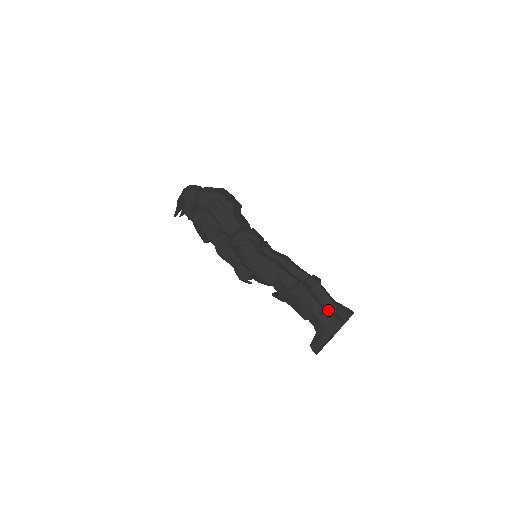
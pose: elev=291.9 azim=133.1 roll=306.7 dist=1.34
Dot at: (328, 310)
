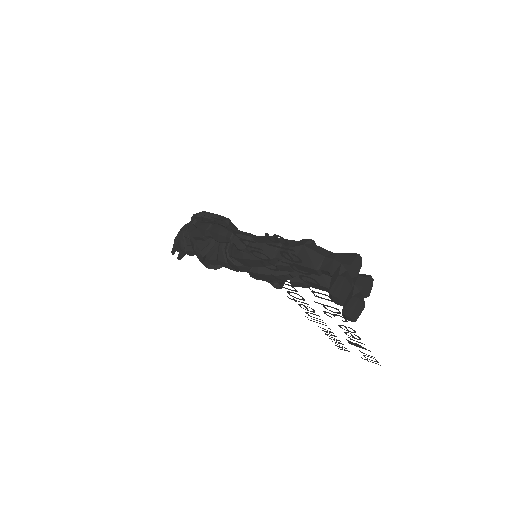
Dot at: occluded
